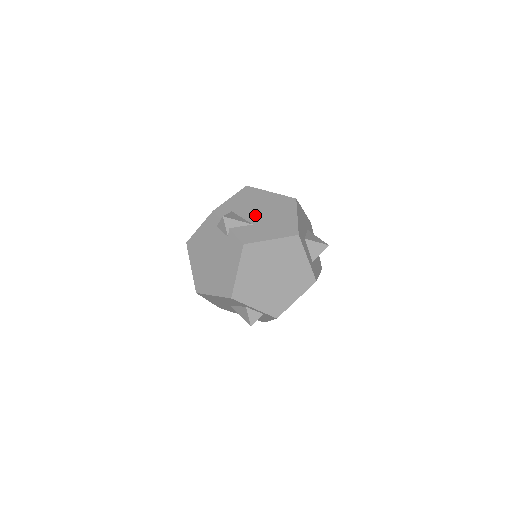
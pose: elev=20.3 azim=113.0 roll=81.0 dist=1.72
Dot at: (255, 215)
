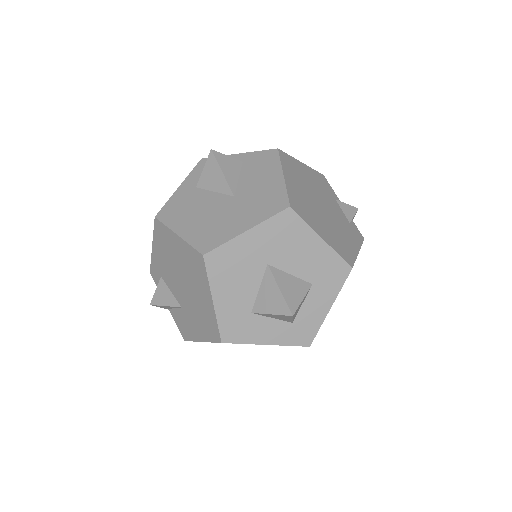
Dot at: (178, 289)
